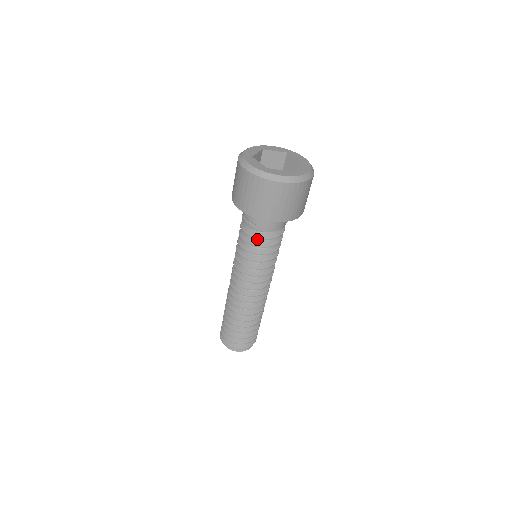
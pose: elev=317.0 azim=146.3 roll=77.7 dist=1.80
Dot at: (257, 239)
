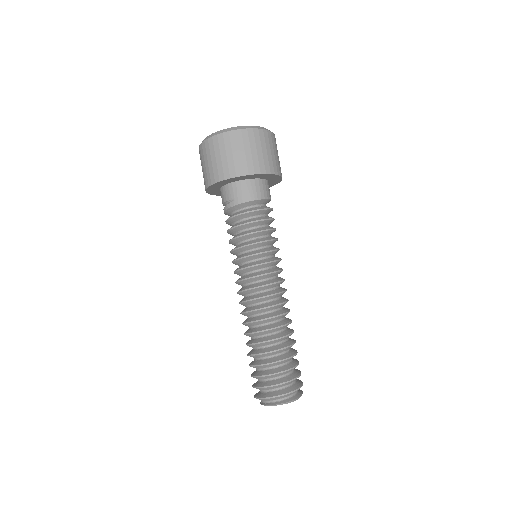
Dot at: (242, 220)
